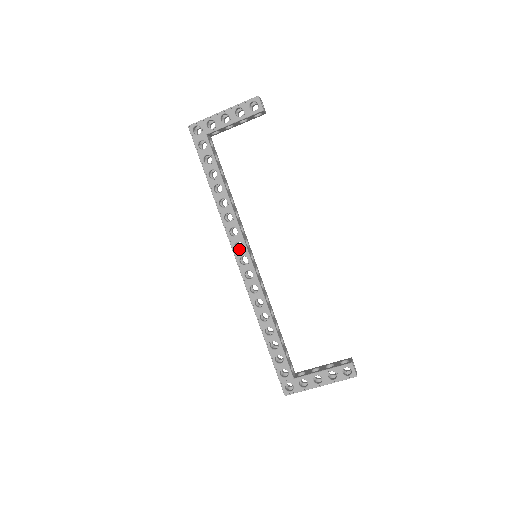
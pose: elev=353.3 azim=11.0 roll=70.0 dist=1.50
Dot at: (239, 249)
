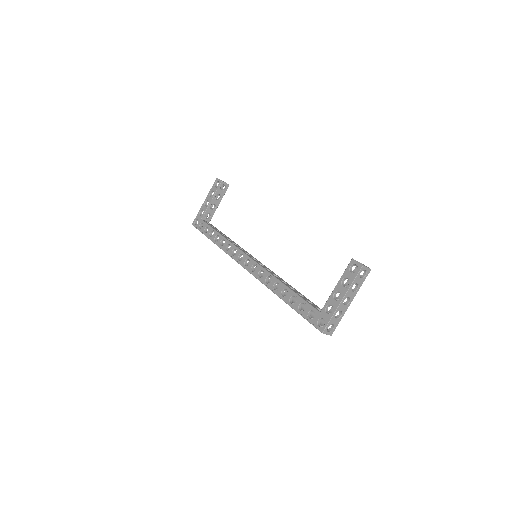
Dot at: occluded
